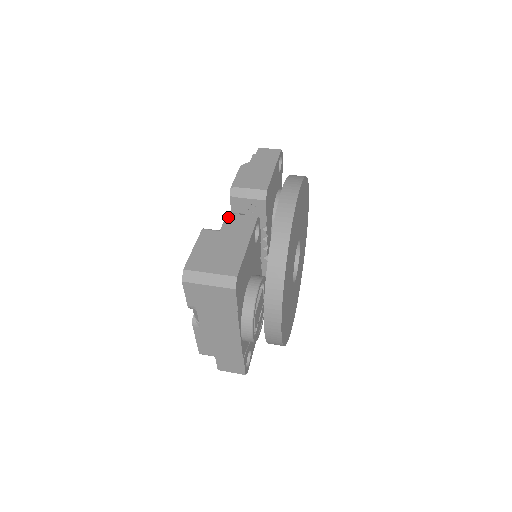
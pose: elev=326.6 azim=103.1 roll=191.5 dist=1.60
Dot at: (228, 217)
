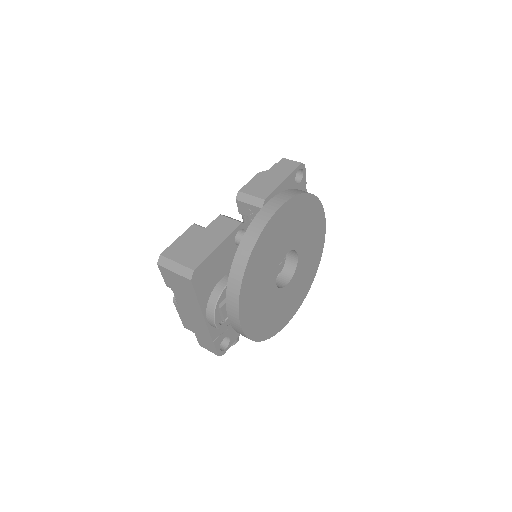
Dot at: (219, 218)
